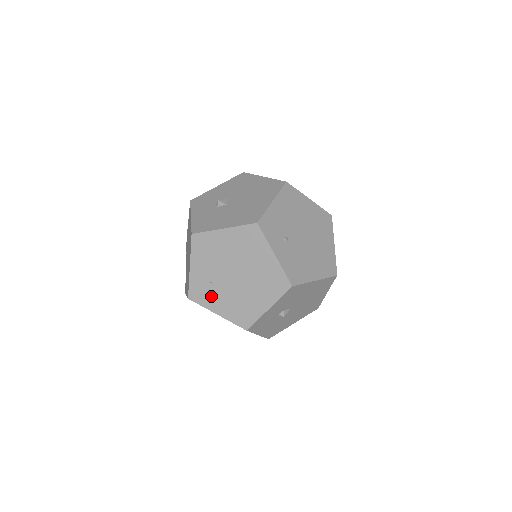
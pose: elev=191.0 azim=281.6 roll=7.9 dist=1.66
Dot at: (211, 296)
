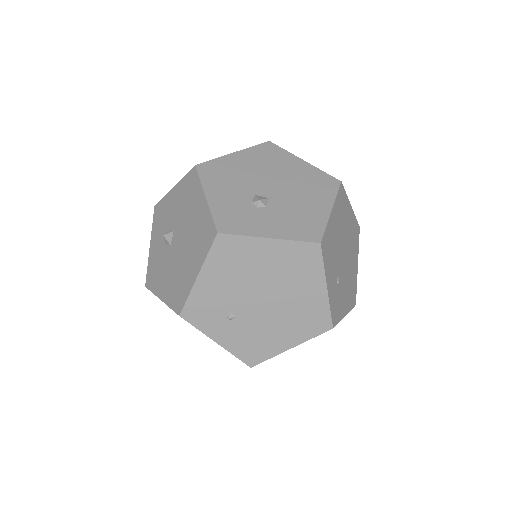
Dot at: occluded
